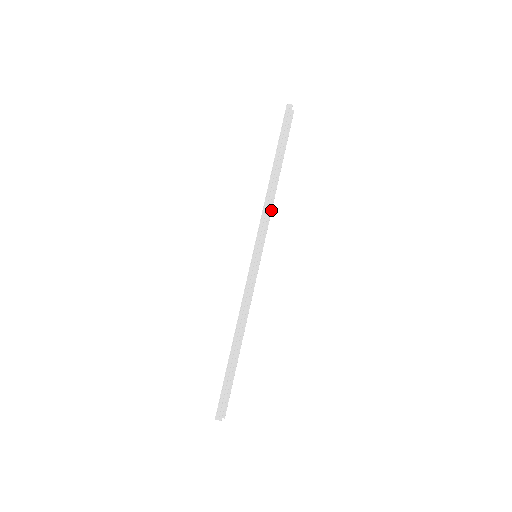
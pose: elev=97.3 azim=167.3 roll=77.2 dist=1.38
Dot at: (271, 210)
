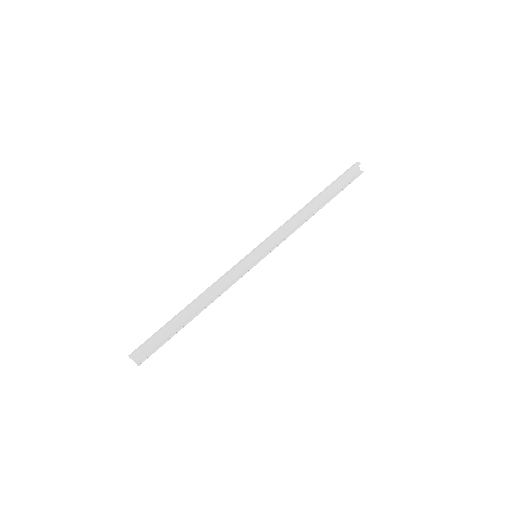
Dot at: (294, 231)
